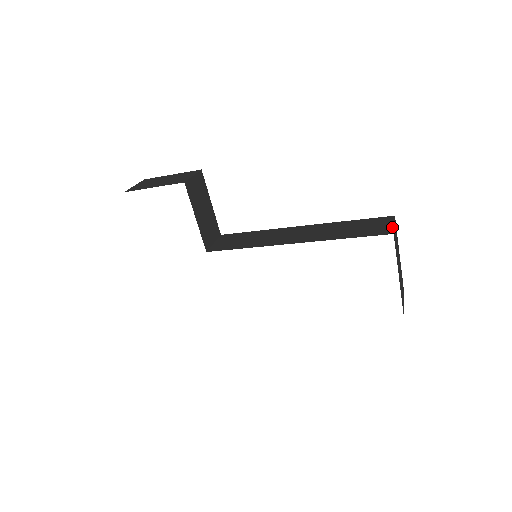
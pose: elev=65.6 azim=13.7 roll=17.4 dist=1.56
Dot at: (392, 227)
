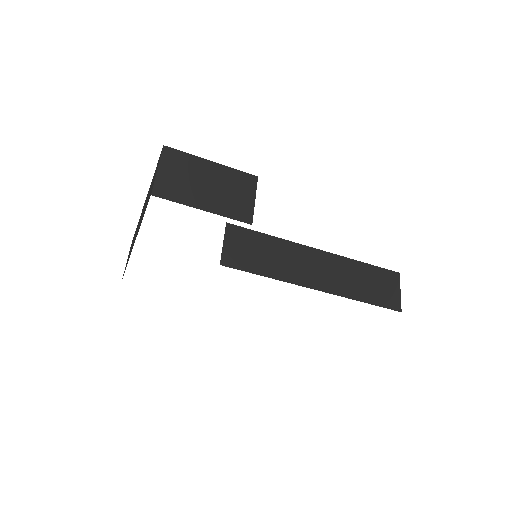
Dot at: (400, 298)
